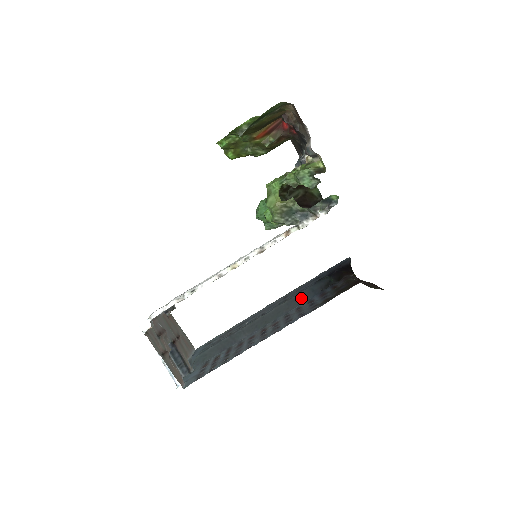
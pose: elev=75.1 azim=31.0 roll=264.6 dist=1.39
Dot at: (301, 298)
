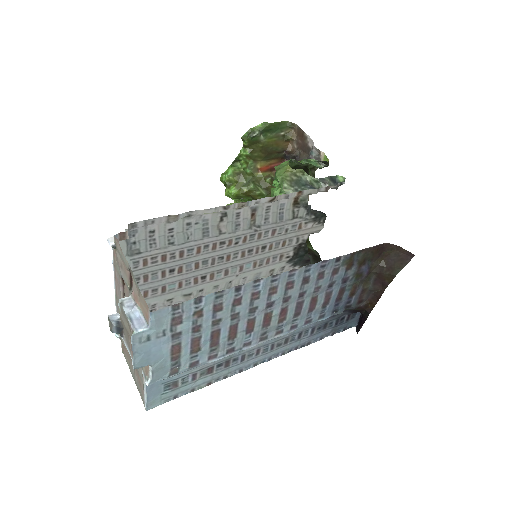
Dot at: occluded
